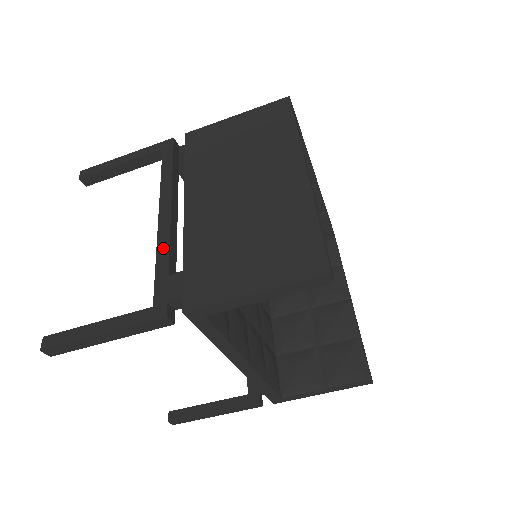
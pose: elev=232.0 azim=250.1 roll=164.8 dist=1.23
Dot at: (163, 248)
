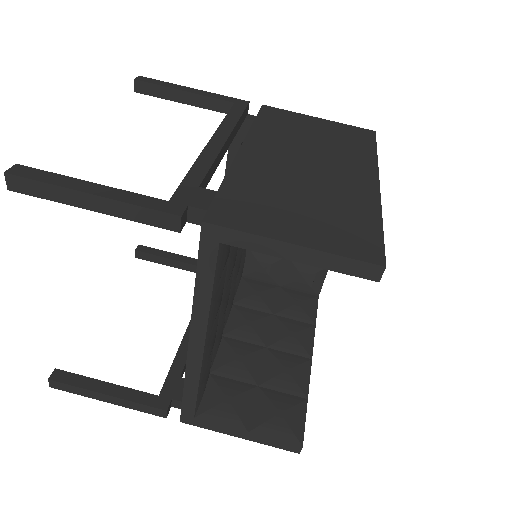
Dot at: (203, 164)
